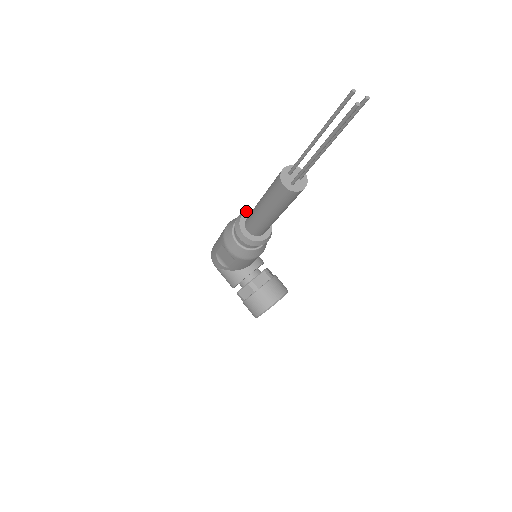
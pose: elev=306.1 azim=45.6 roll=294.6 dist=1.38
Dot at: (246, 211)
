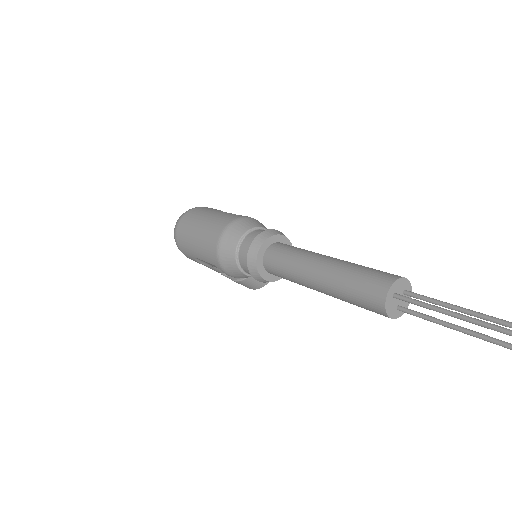
Dot at: (260, 247)
